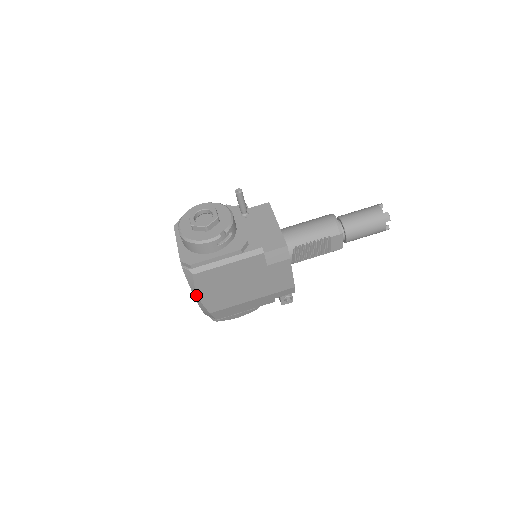
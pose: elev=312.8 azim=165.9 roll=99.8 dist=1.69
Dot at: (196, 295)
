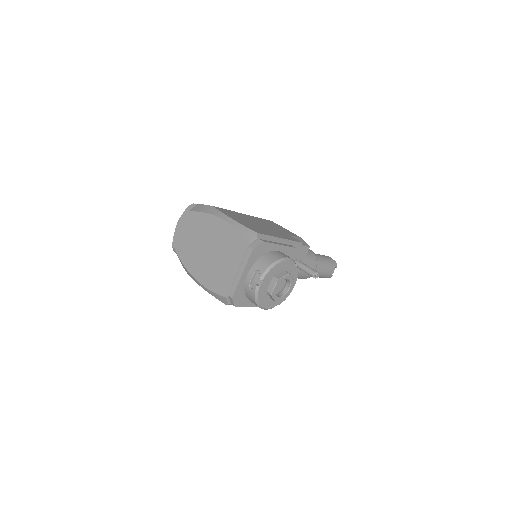
Dot at: (202, 287)
